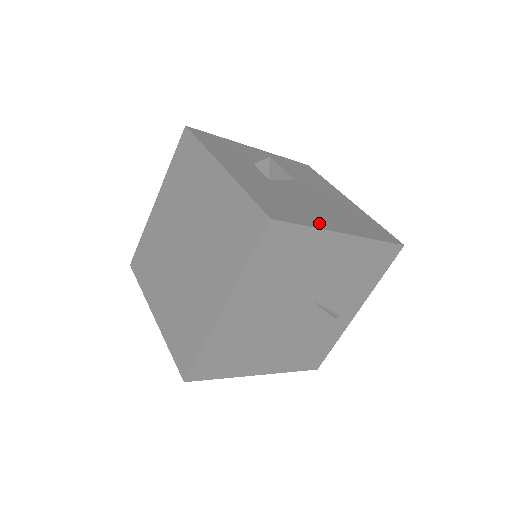
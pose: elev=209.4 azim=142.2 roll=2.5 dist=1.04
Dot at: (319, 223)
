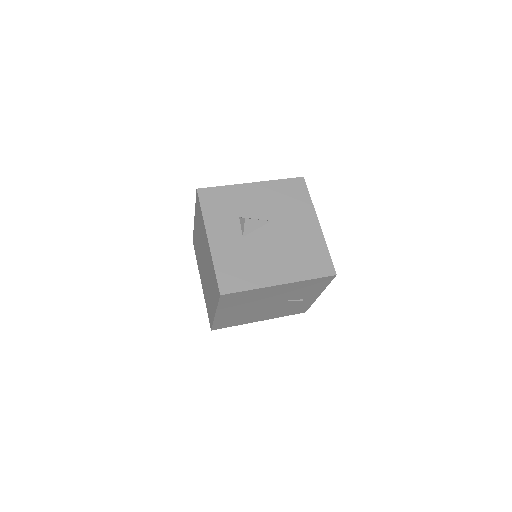
Dot at: (260, 281)
